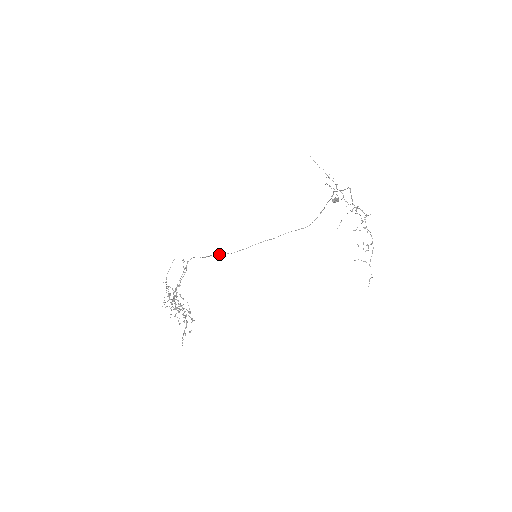
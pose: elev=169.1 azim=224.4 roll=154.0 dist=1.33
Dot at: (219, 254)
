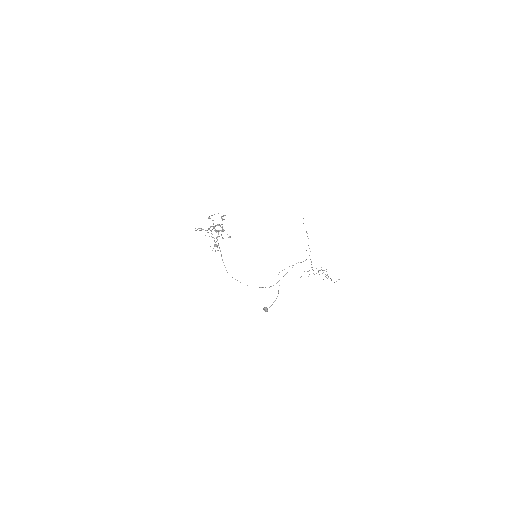
Dot at: occluded
